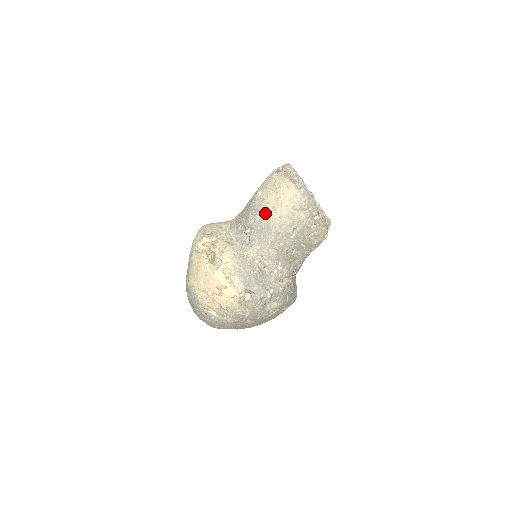
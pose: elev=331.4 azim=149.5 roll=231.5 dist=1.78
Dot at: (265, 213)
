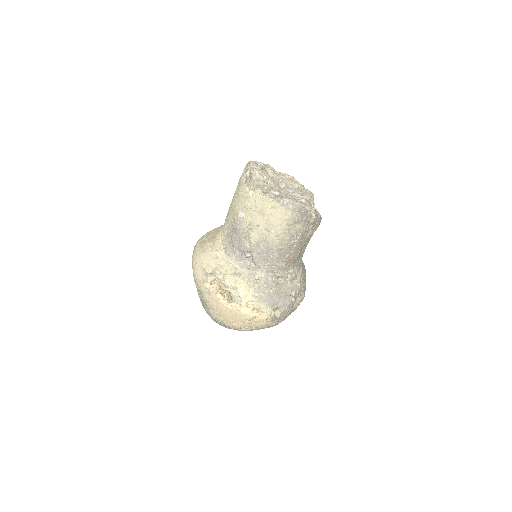
Dot at: (259, 236)
